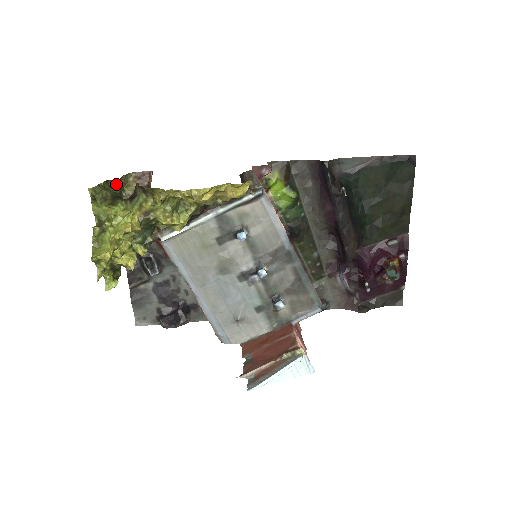
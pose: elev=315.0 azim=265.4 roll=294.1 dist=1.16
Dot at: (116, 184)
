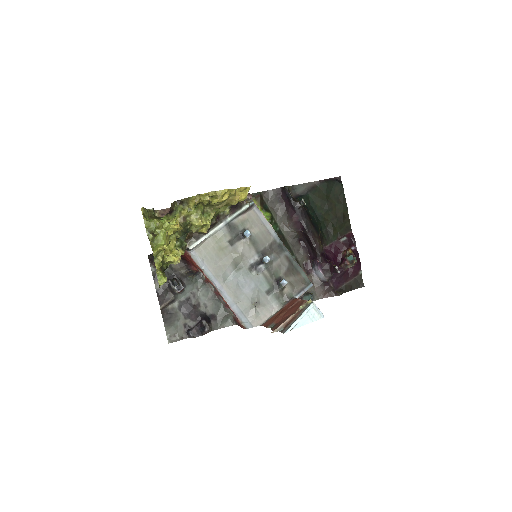
Dot at: (153, 211)
